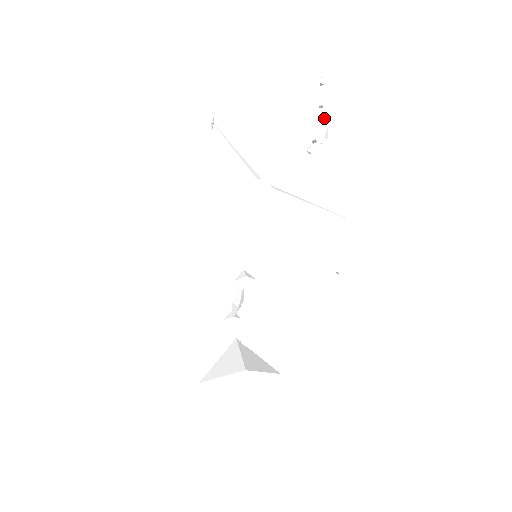
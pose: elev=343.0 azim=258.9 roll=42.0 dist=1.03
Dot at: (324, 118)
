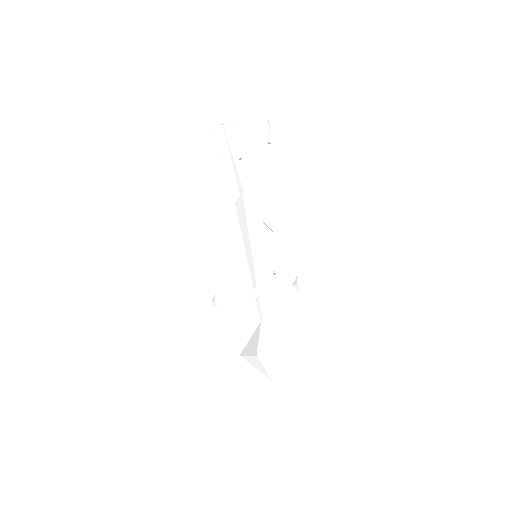
Dot at: occluded
